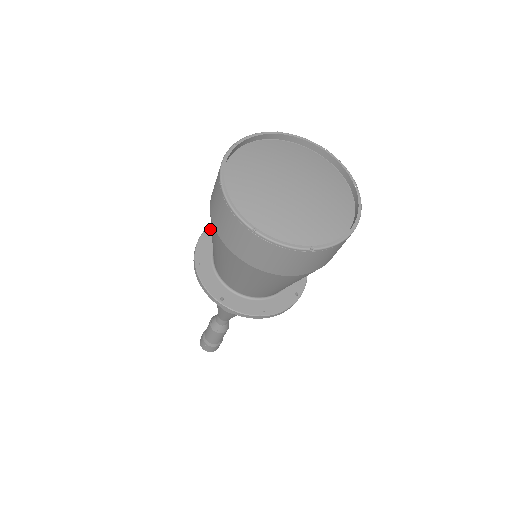
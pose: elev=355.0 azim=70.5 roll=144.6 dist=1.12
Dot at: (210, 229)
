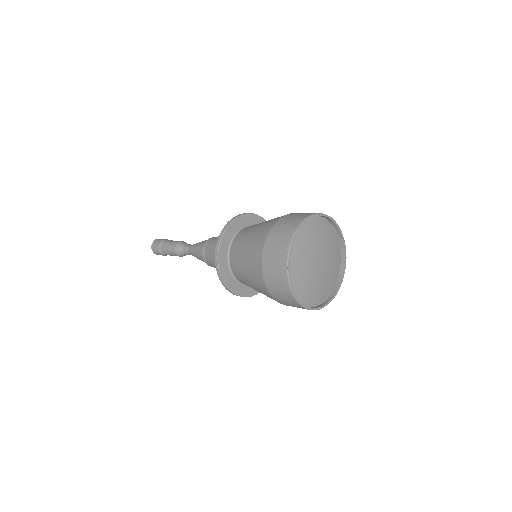
Dot at: (229, 228)
